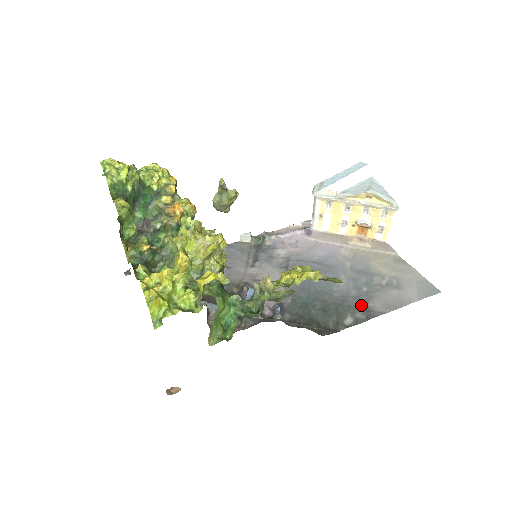
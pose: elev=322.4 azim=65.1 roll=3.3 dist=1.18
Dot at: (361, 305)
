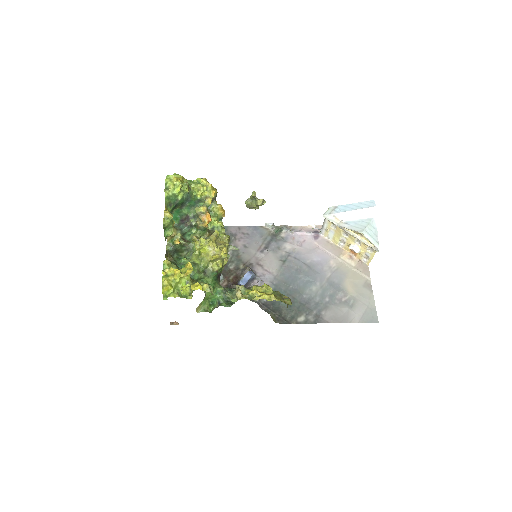
Dot at: (316, 311)
